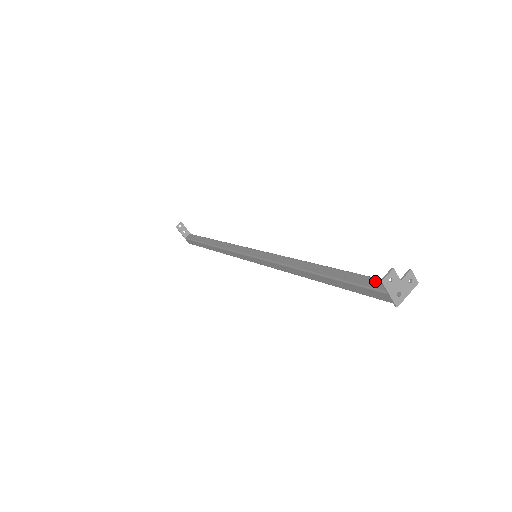
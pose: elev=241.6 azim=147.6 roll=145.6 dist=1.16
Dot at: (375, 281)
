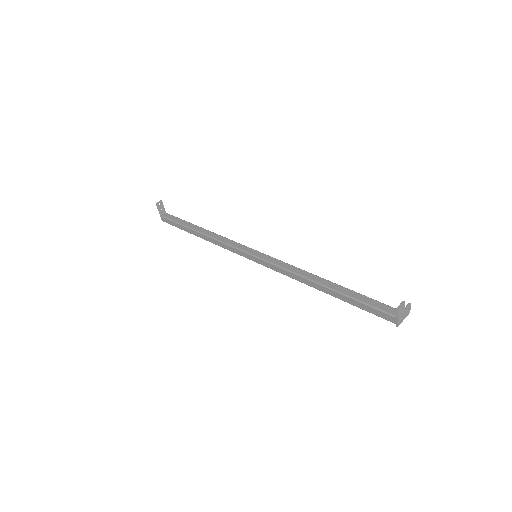
Dot at: (383, 305)
